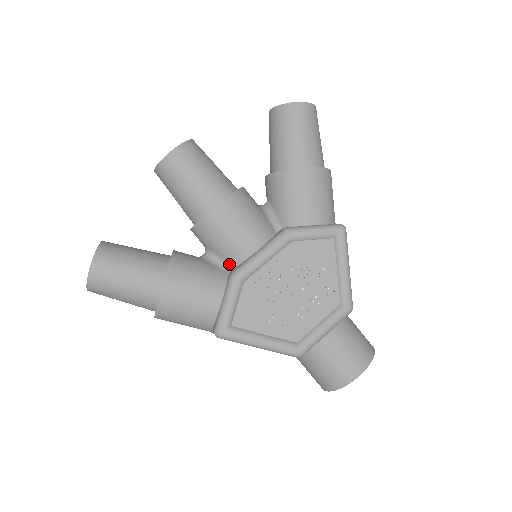
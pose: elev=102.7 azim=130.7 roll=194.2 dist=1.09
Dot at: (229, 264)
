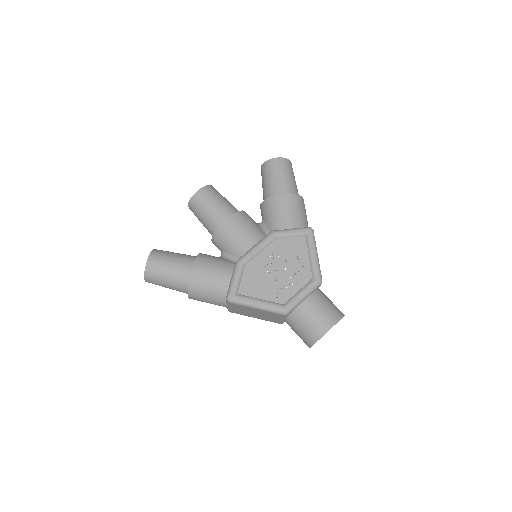
Dot at: (236, 258)
